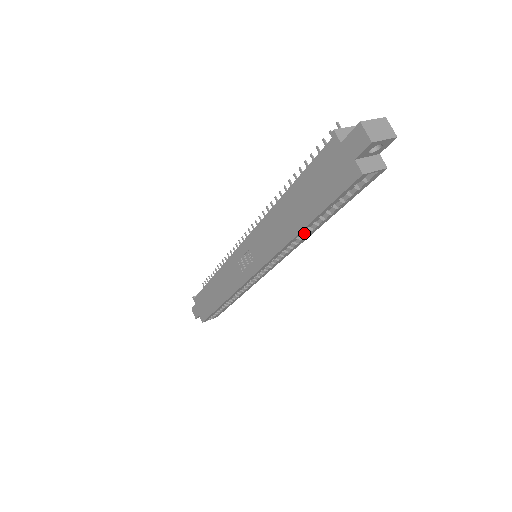
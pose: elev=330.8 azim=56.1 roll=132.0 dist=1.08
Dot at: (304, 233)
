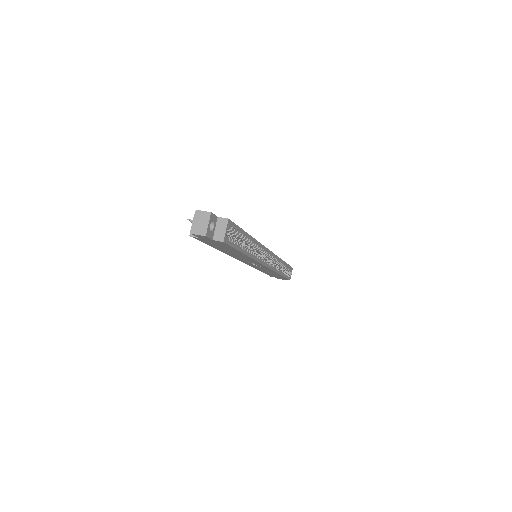
Dot at: (251, 245)
